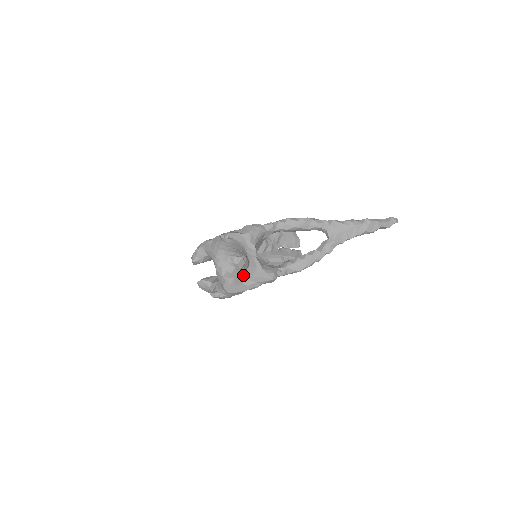
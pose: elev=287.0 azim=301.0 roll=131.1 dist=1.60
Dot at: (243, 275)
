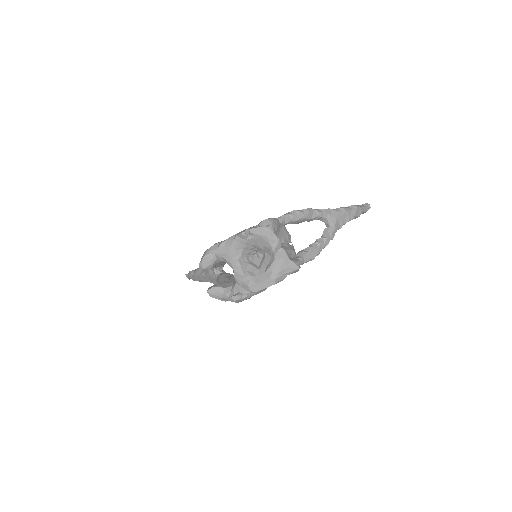
Dot at: (268, 270)
